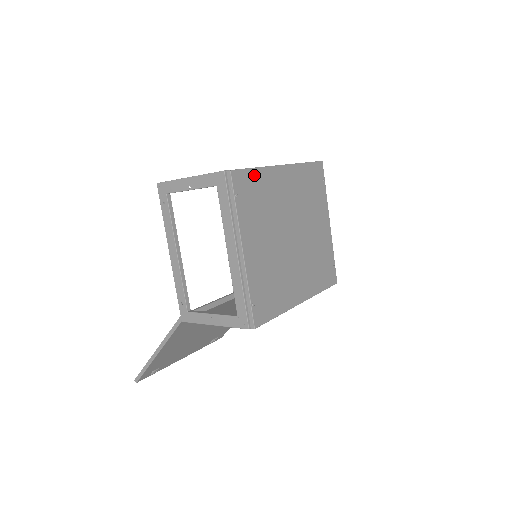
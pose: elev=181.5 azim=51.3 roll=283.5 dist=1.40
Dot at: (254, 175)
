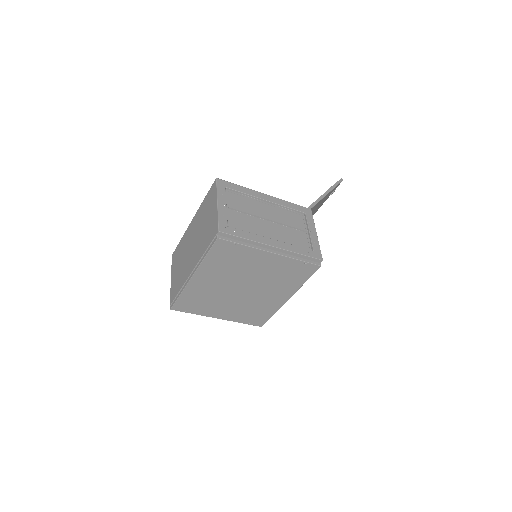
Dot at: (183, 298)
